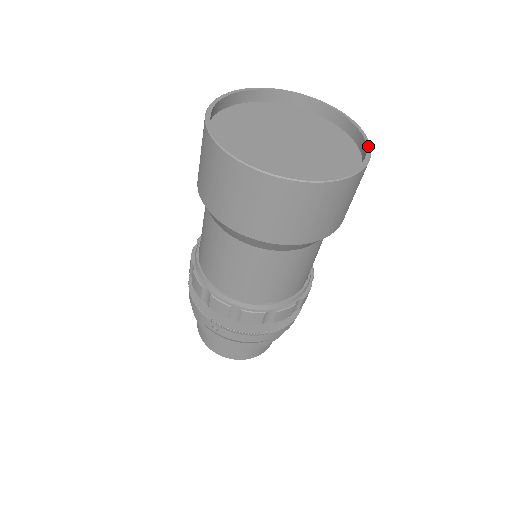
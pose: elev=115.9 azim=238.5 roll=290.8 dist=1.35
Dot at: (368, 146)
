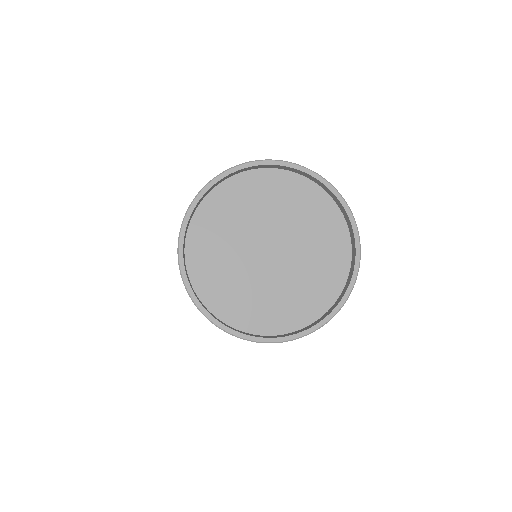
Dot at: (335, 193)
